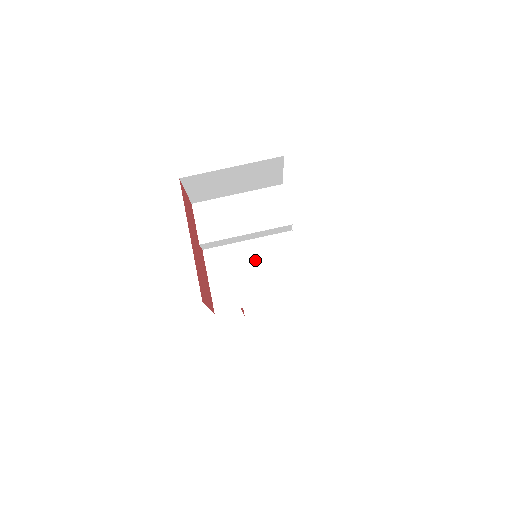
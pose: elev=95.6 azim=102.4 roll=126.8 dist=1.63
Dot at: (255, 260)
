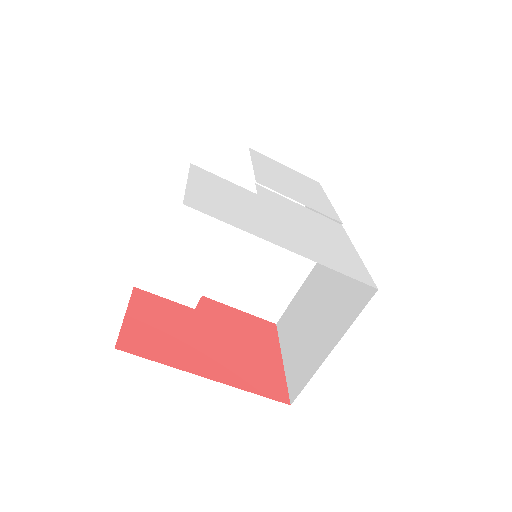
Dot at: (255, 250)
